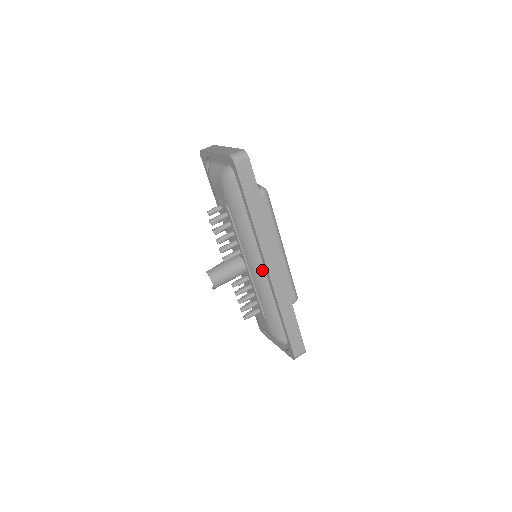
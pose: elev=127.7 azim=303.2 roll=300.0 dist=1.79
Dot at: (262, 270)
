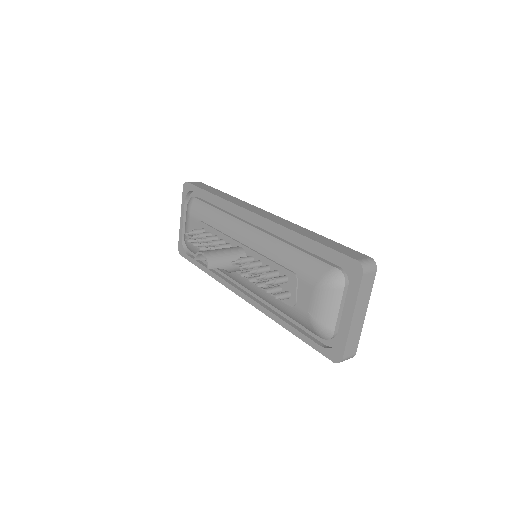
Dot at: (254, 228)
